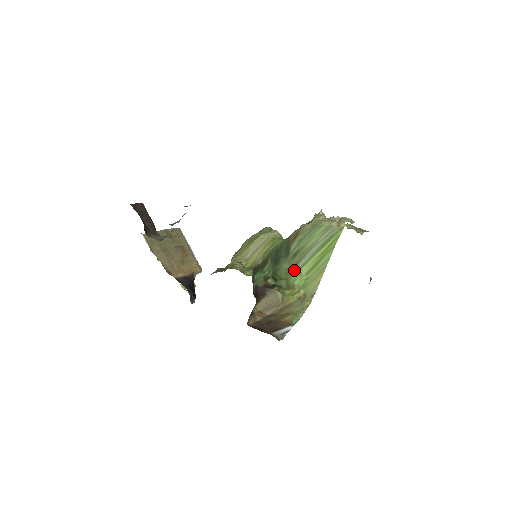
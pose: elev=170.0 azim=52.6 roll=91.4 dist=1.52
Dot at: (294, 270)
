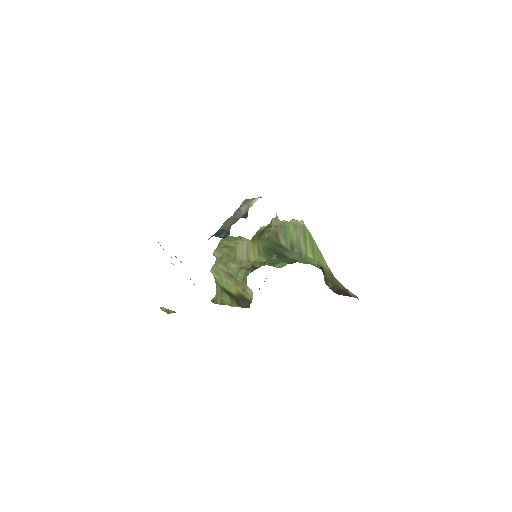
Dot at: (306, 257)
